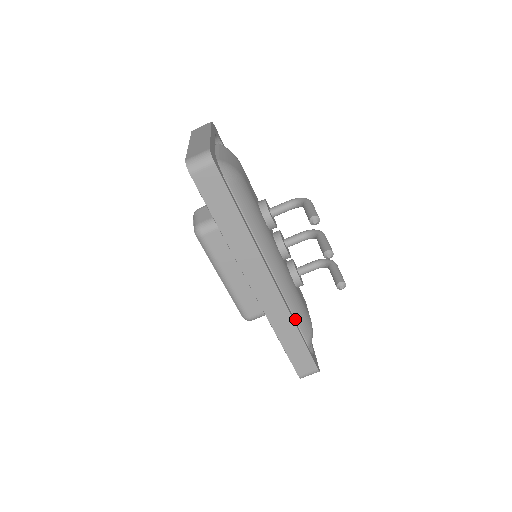
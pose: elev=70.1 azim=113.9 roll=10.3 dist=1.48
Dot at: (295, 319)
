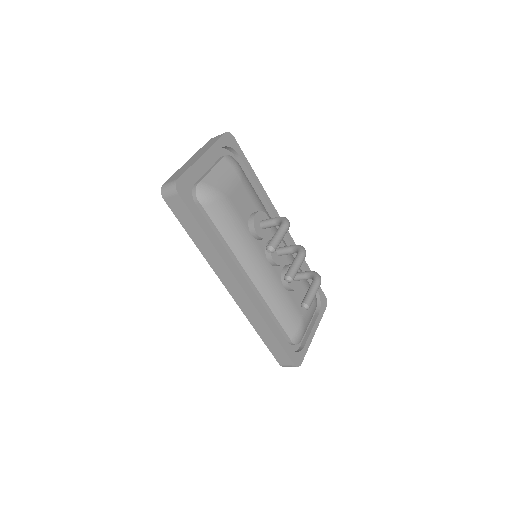
Dot at: (277, 319)
